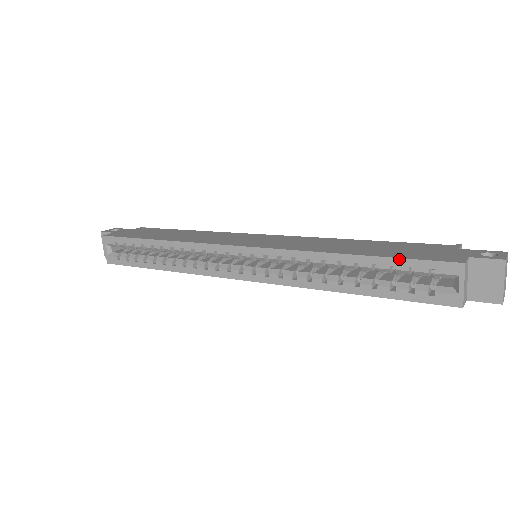
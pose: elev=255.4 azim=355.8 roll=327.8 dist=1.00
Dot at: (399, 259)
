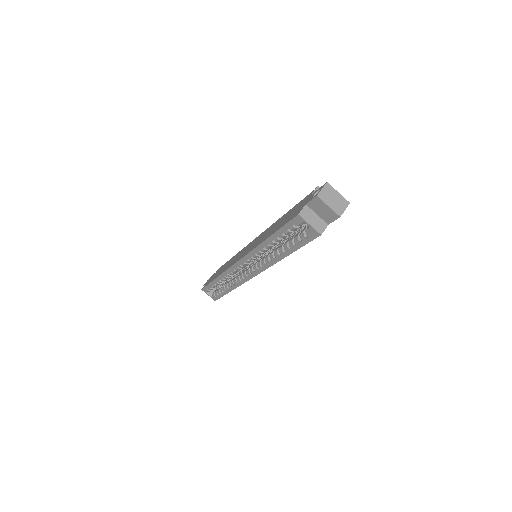
Dot at: (280, 229)
